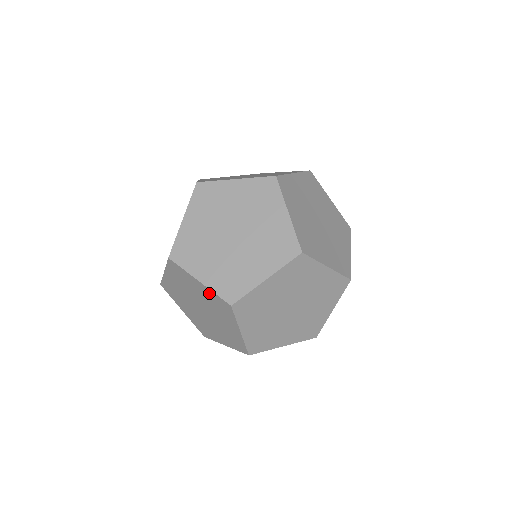
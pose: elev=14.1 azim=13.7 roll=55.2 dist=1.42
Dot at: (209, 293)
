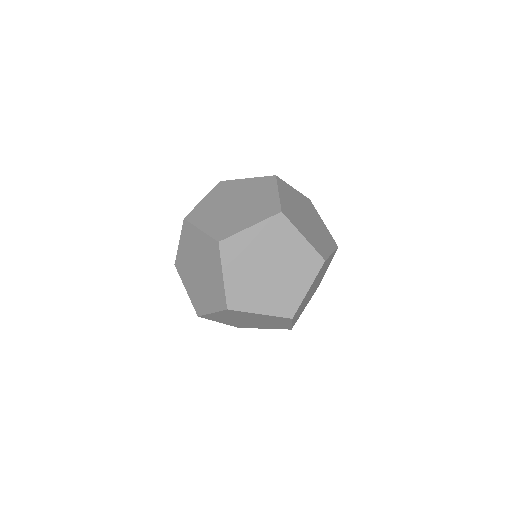
Dot at: occluded
